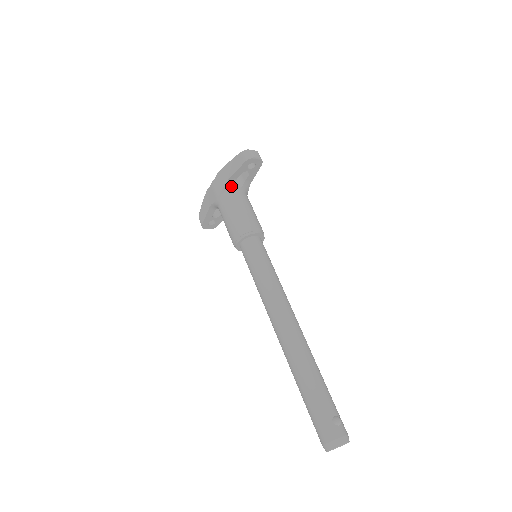
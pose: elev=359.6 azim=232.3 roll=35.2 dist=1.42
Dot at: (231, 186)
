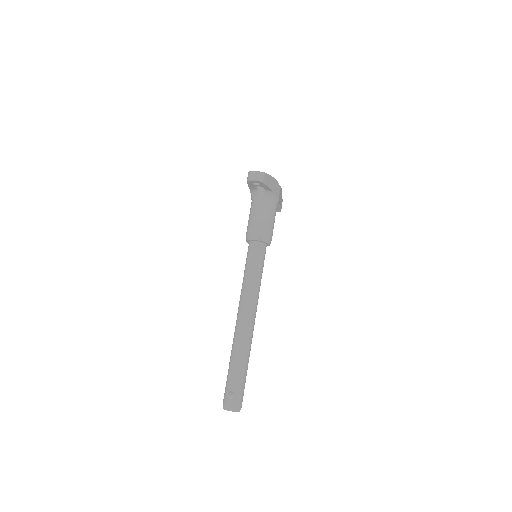
Dot at: (255, 194)
